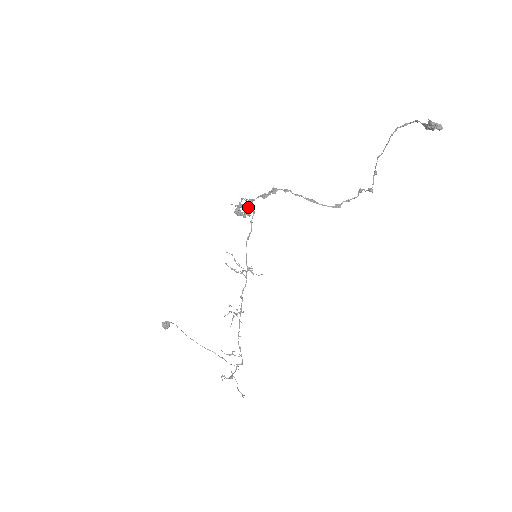
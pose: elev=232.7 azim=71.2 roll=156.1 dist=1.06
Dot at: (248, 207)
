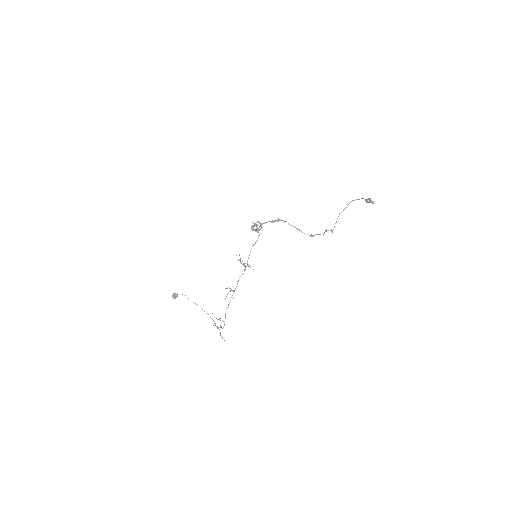
Dot at: (259, 227)
